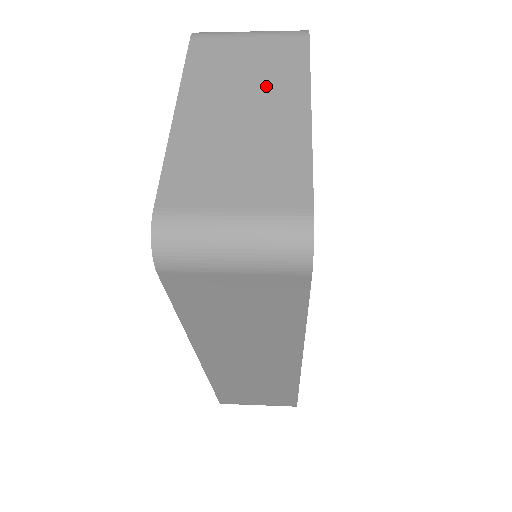
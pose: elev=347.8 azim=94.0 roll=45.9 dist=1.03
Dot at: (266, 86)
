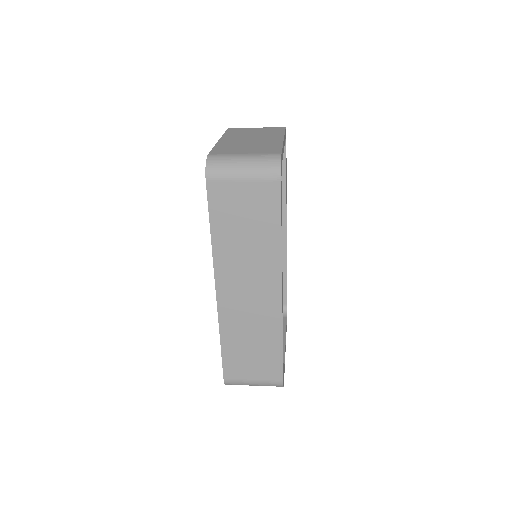
Dot at: (263, 135)
